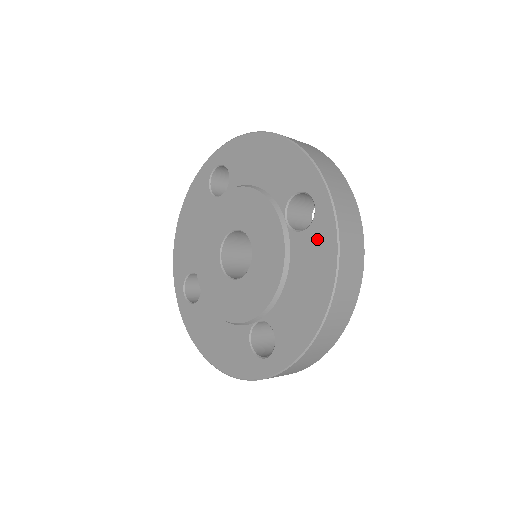
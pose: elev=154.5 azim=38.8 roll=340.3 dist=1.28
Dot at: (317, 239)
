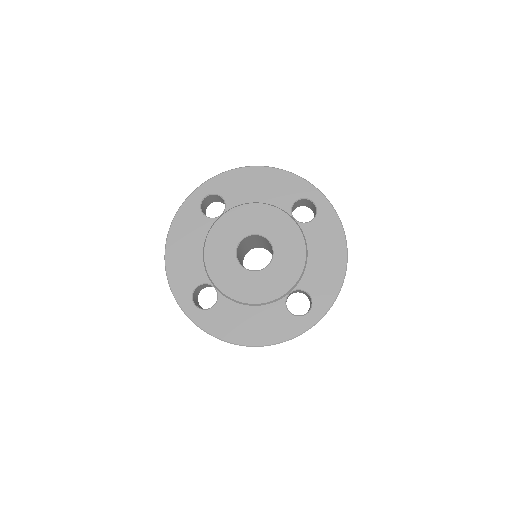
Dot at: (324, 223)
